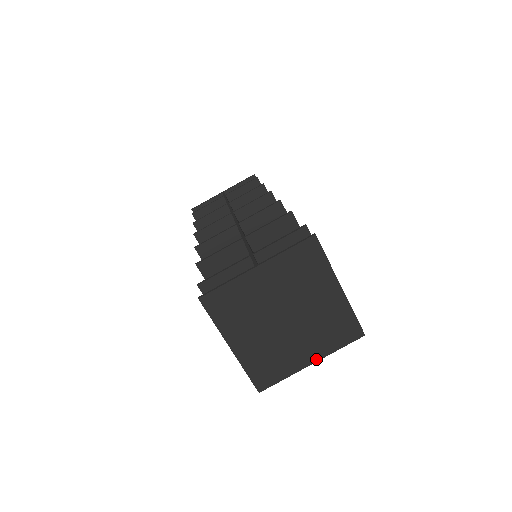
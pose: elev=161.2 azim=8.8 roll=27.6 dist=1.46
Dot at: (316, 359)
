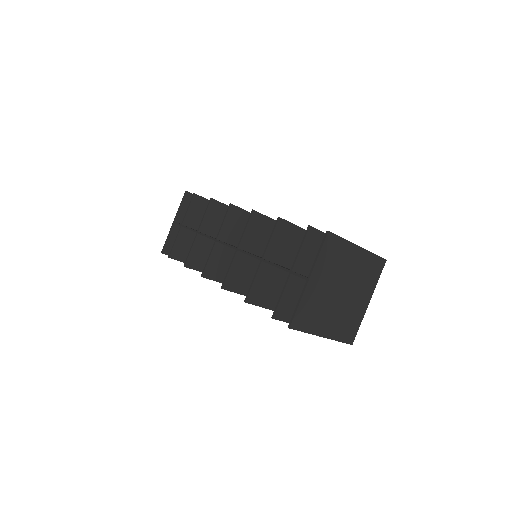
Dot at: (370, 298)
